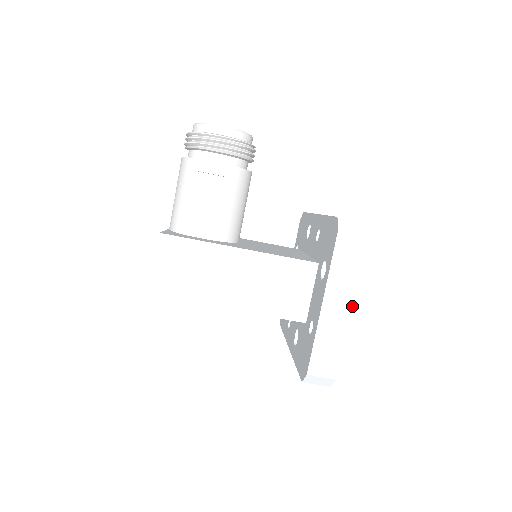
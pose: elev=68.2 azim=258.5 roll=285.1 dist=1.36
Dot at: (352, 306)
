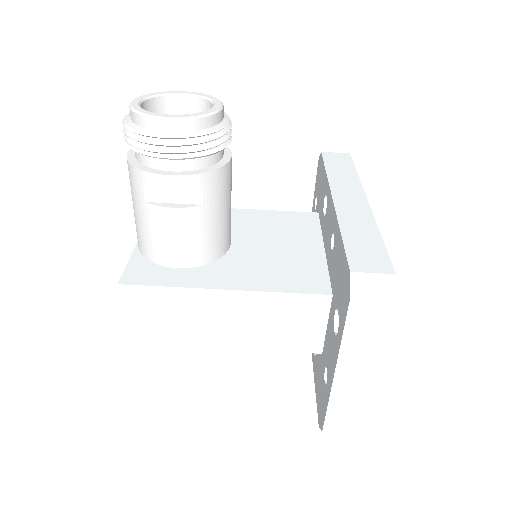
Dot at: (374, 373)
